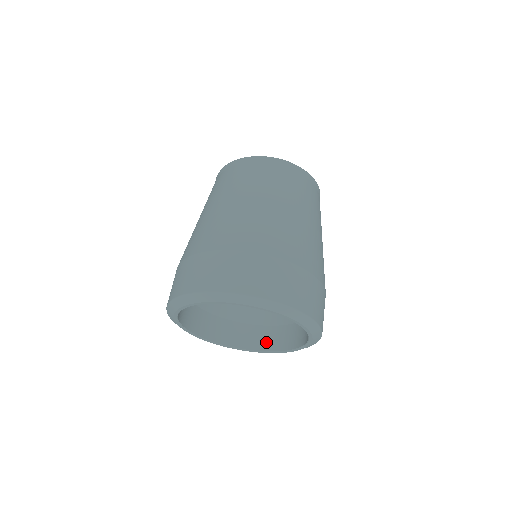
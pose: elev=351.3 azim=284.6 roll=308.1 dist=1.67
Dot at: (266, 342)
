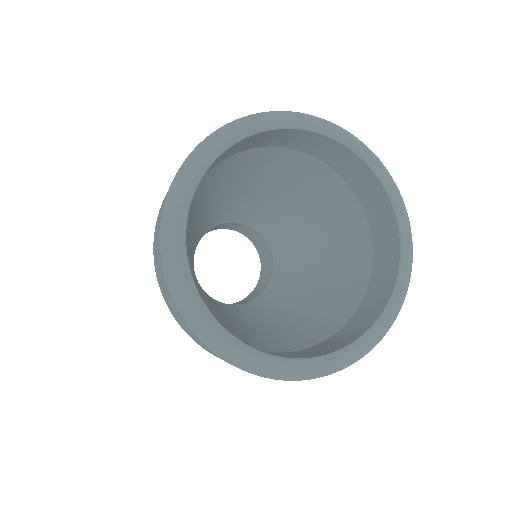
Dot at: (309, 354)
